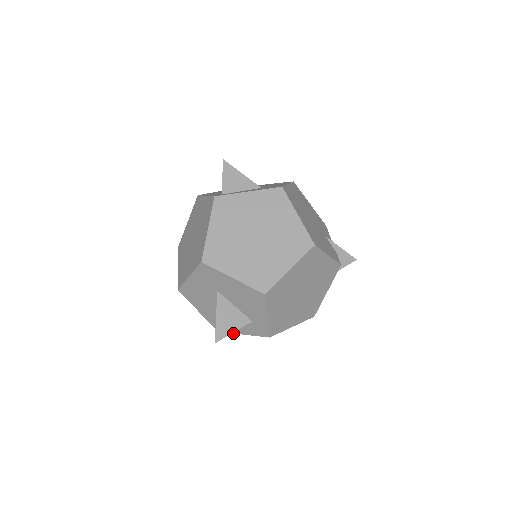
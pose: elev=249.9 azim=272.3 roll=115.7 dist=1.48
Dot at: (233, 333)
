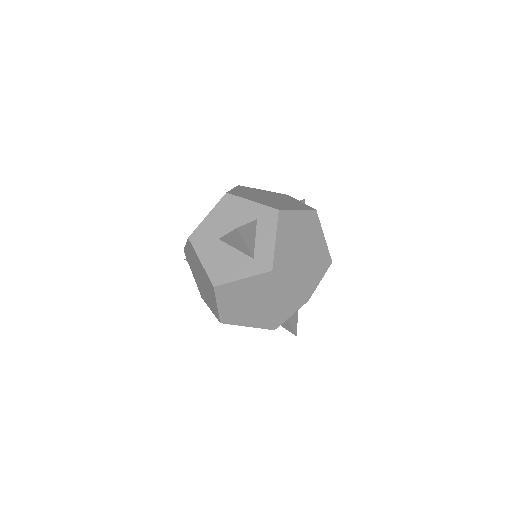
Dot at: (274, 251)
